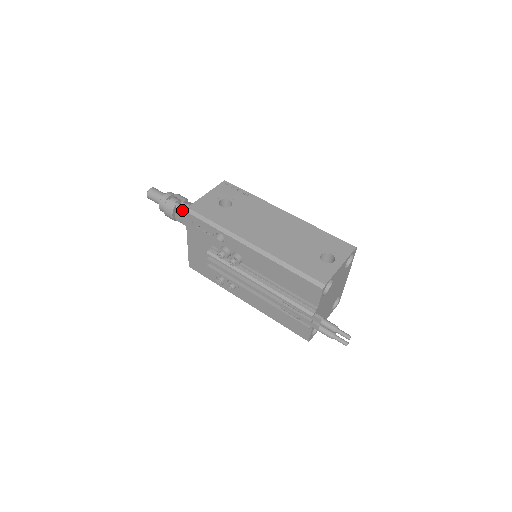
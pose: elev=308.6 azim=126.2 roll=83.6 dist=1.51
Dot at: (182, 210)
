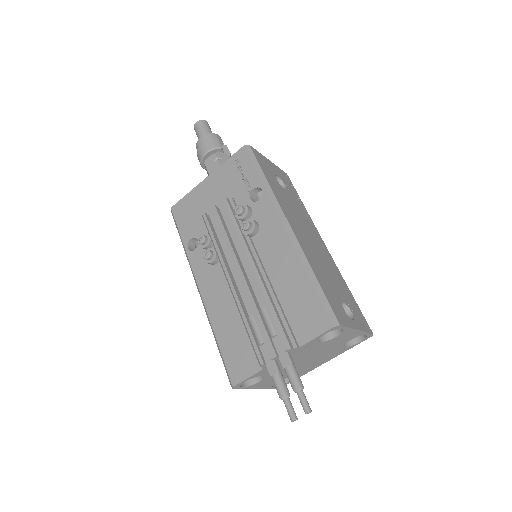
Dot at: (222, 157)
